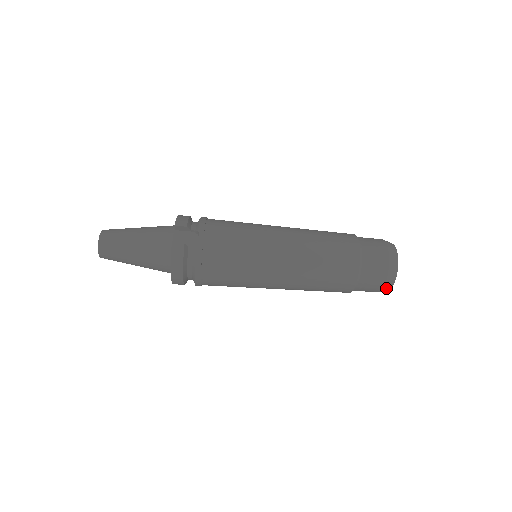
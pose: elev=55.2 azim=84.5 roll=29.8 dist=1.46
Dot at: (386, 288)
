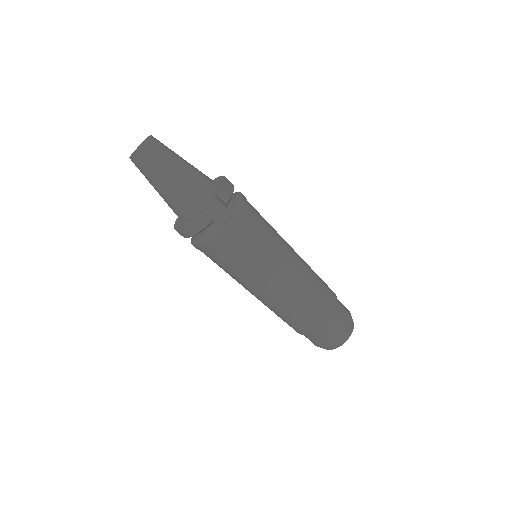
Dot at: occluded
